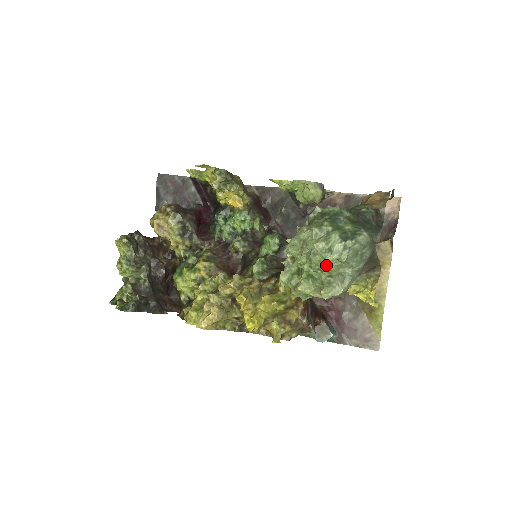
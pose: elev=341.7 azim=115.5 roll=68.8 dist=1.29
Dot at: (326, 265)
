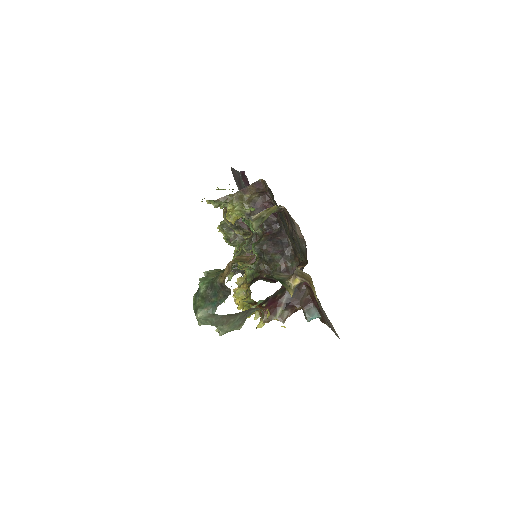
Dot at: occluded
